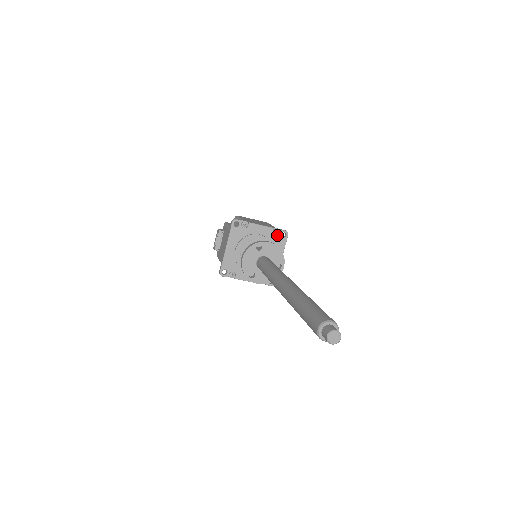
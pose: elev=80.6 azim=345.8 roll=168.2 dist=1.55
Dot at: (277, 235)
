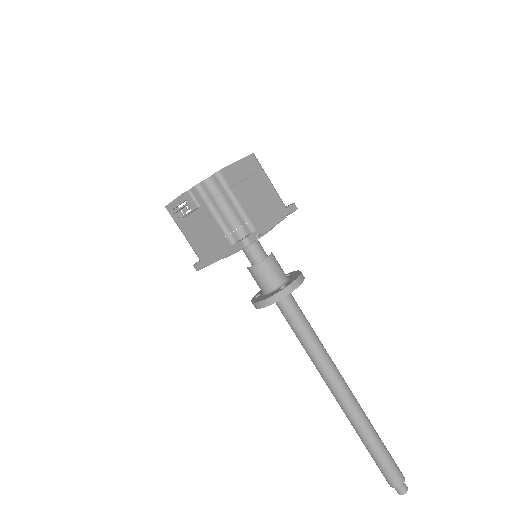
Dot at: occluded
